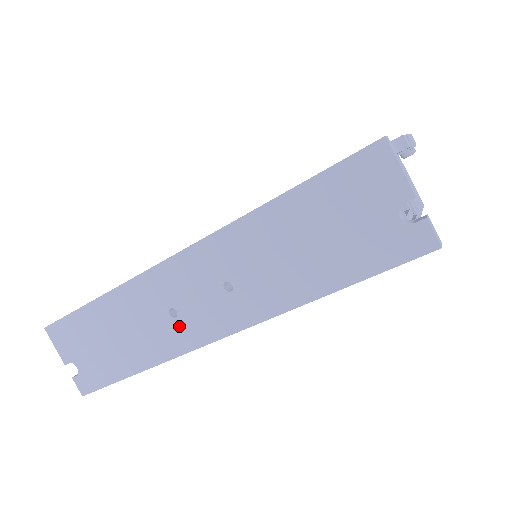
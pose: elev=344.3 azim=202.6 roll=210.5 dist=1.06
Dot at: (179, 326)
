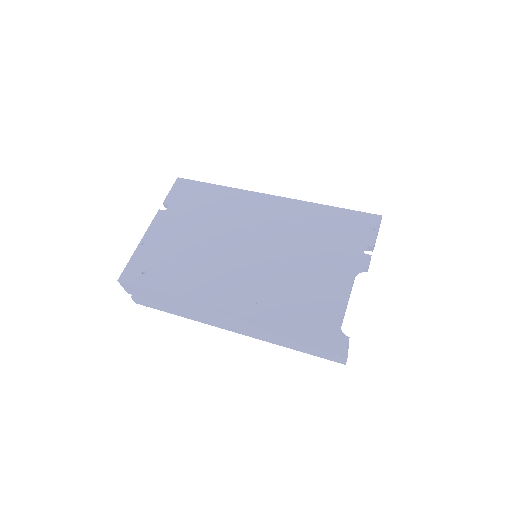
Dot at: (211, 320)
